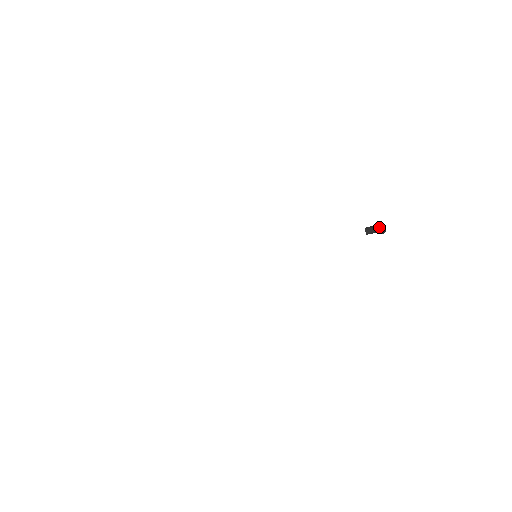
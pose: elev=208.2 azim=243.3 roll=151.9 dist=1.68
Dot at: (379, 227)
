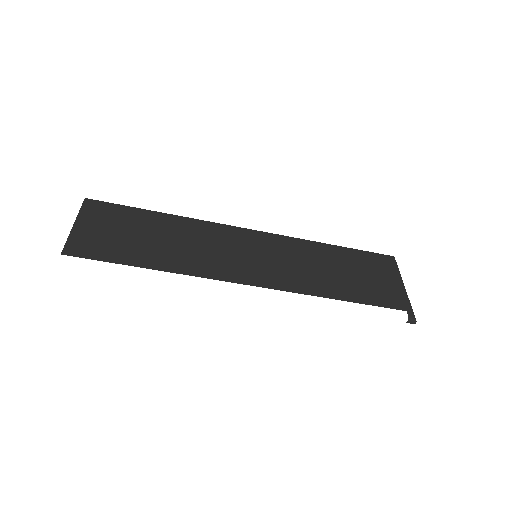
Dot at: (402, 280)
